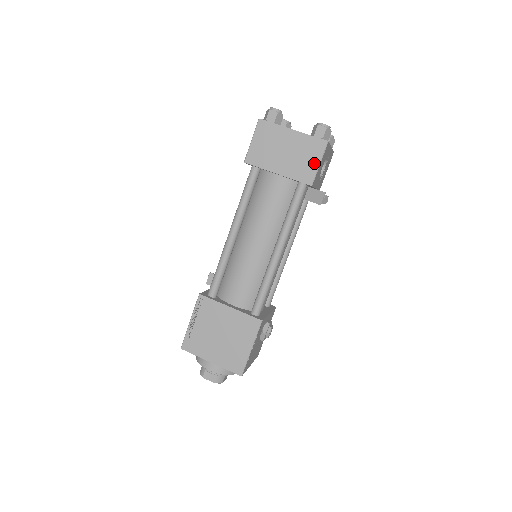
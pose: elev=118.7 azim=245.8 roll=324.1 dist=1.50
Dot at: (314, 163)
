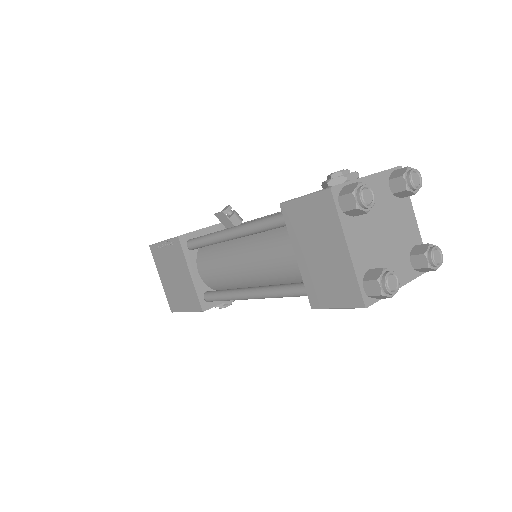
Dot at: (333, 300)
